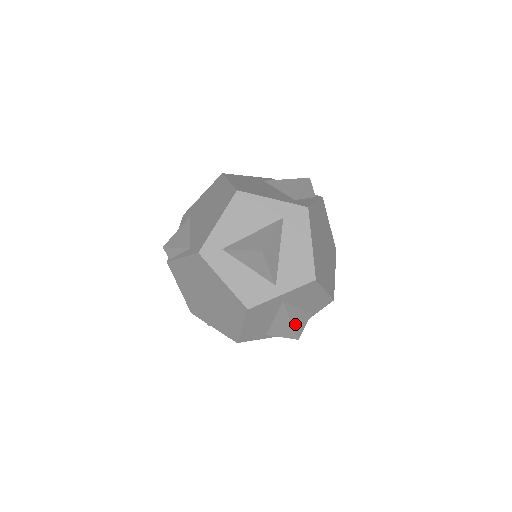
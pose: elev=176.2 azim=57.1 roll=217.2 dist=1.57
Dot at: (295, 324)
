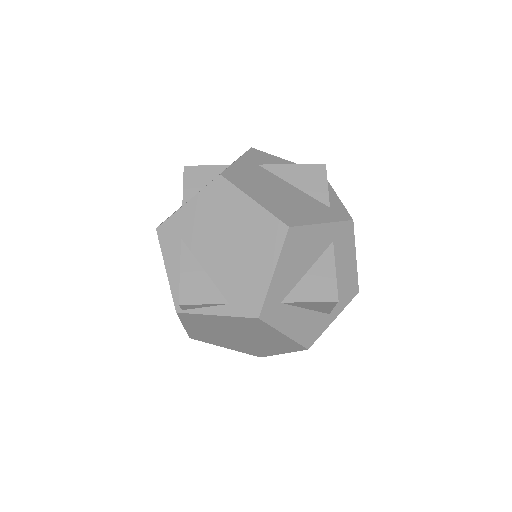
Dot at: occluded
